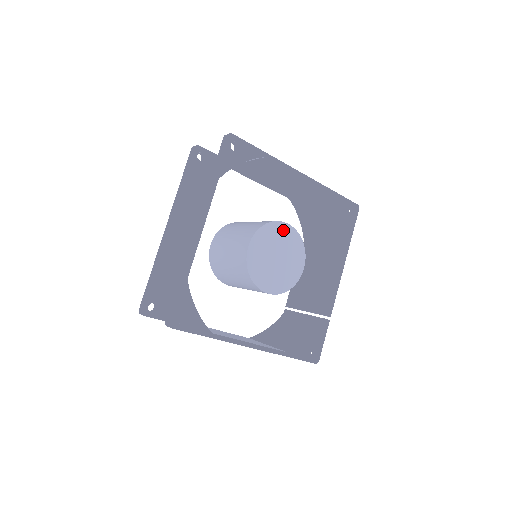
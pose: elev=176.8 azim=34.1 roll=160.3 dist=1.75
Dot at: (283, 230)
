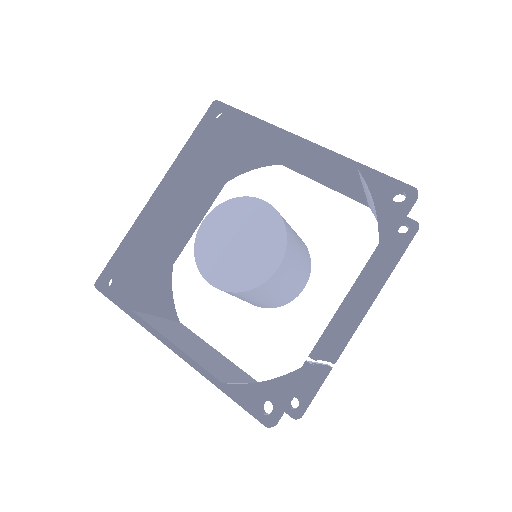
Dot at: (257, 209)
